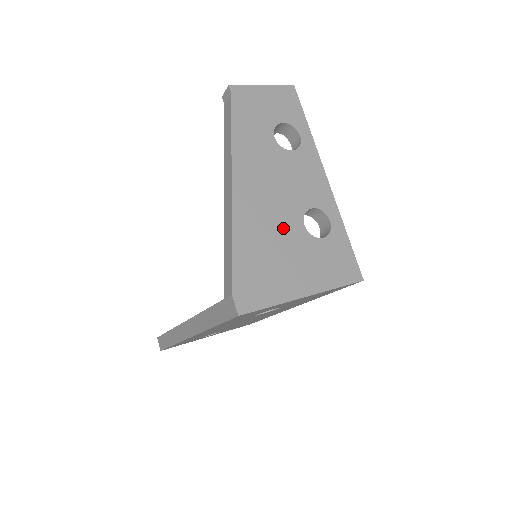
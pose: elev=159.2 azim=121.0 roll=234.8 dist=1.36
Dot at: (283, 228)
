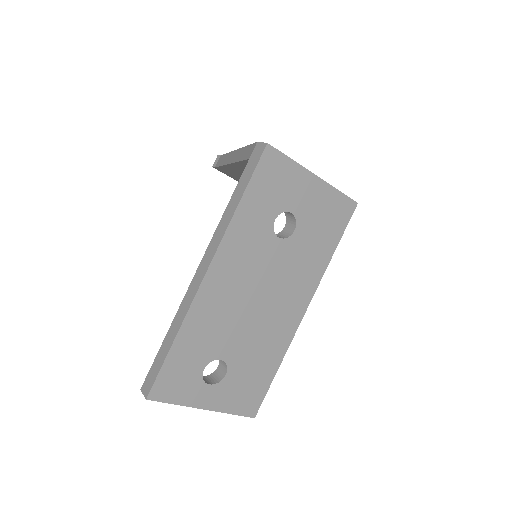
Dot at: occluded
